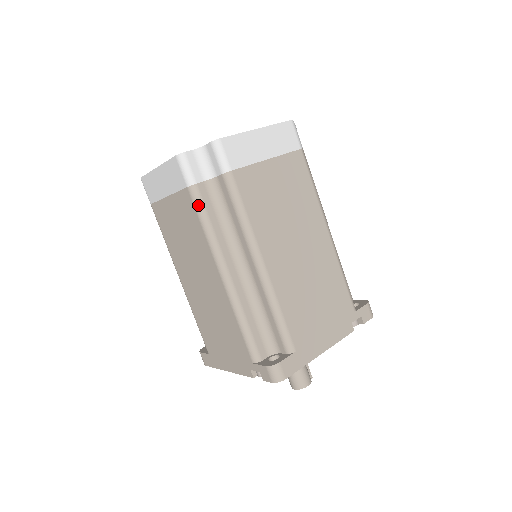
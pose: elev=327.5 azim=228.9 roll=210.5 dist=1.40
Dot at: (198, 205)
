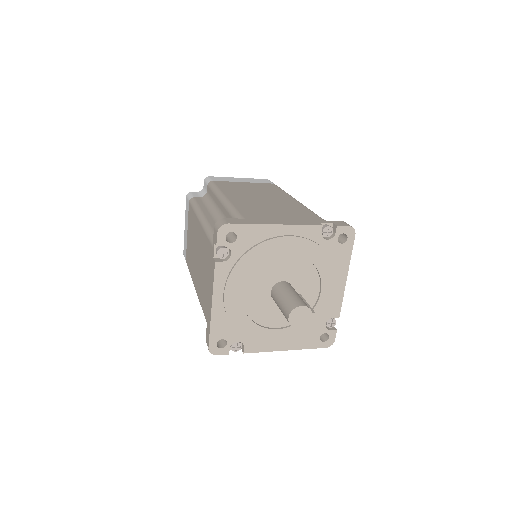
Dot at: (192, 202)
